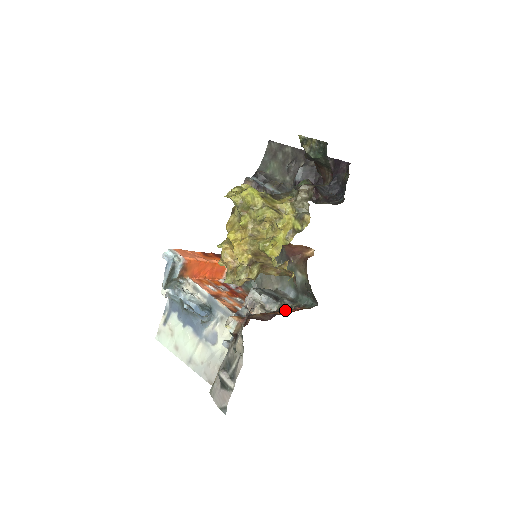
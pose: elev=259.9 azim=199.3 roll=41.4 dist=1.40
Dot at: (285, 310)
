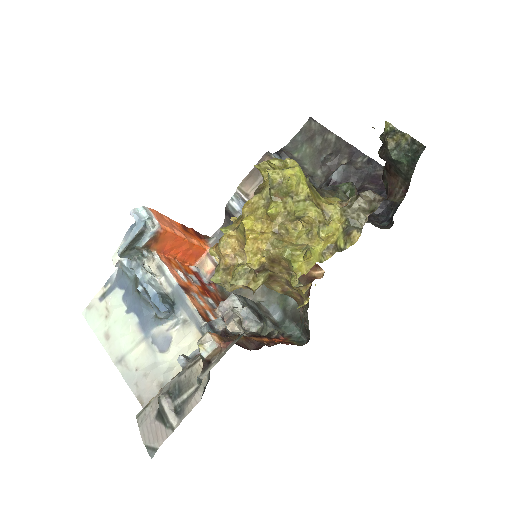
Dot at: (264, 334)
